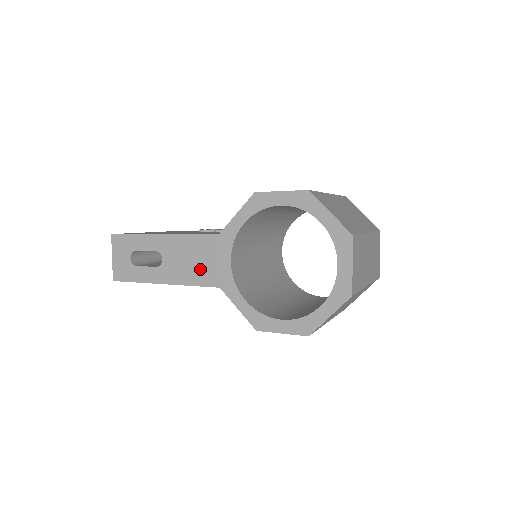
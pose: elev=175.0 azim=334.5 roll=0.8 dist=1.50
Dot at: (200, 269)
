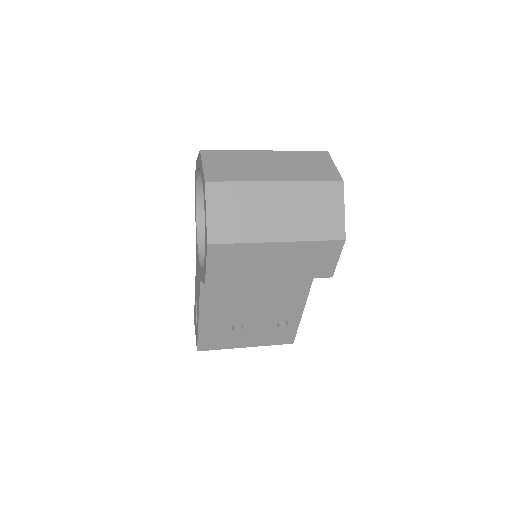
Dot at: (198, 282)
